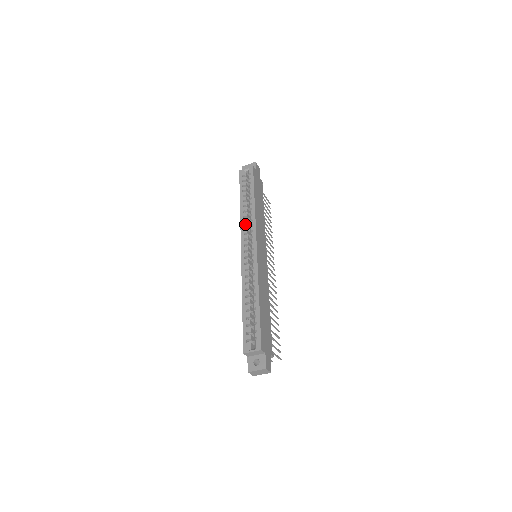
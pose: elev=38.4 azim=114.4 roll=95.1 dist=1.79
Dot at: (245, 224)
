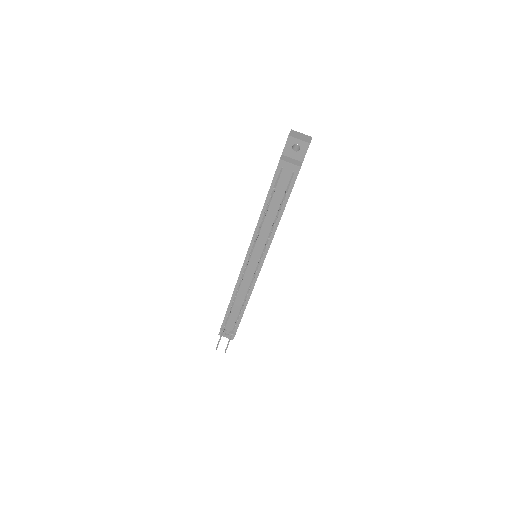
Dot at: occluded
